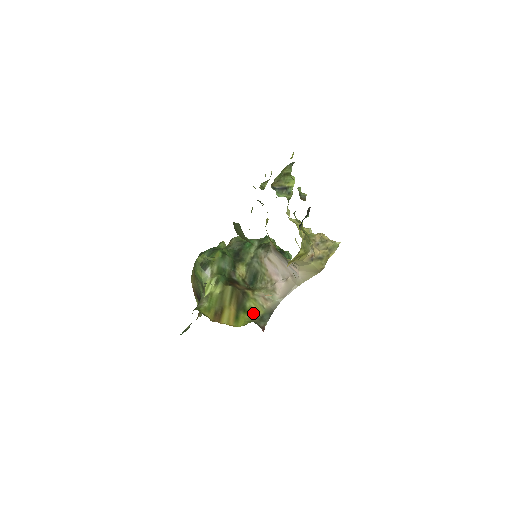
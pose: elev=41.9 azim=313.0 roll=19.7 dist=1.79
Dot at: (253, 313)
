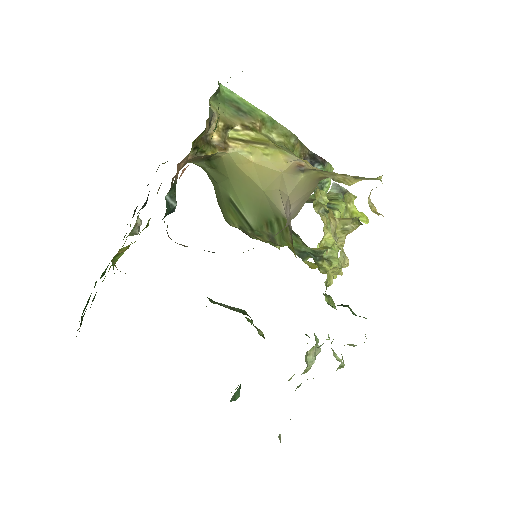
Dot at: occluded
